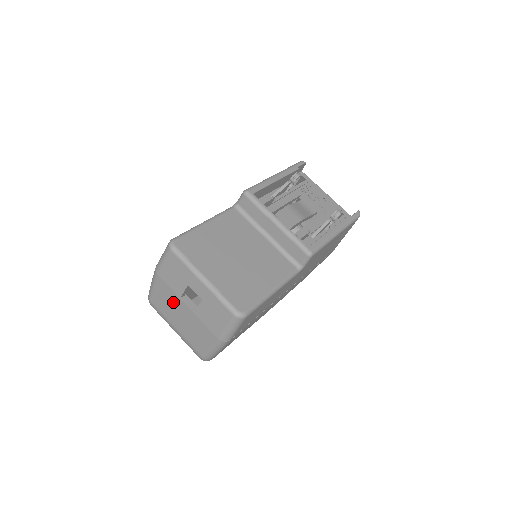
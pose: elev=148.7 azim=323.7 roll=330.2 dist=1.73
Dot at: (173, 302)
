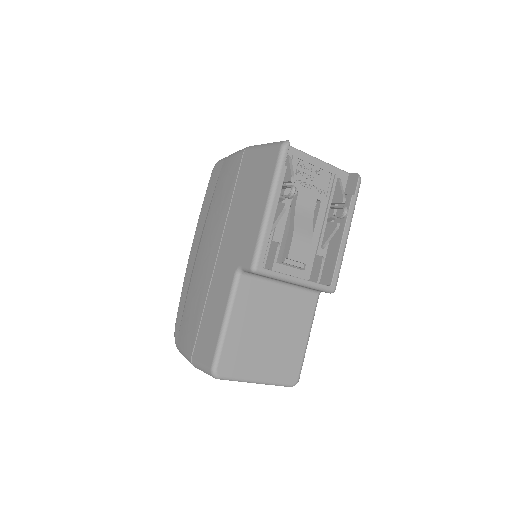
Dot at: occluded
